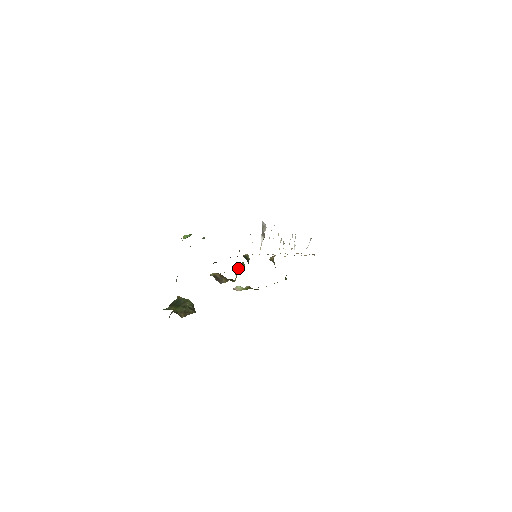
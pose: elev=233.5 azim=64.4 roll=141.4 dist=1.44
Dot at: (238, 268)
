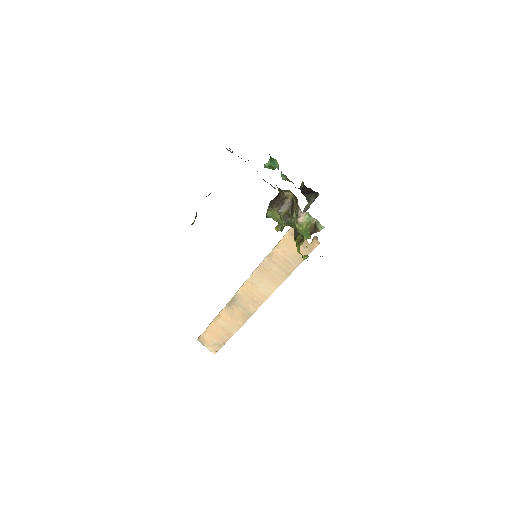
Dot at: occluded
